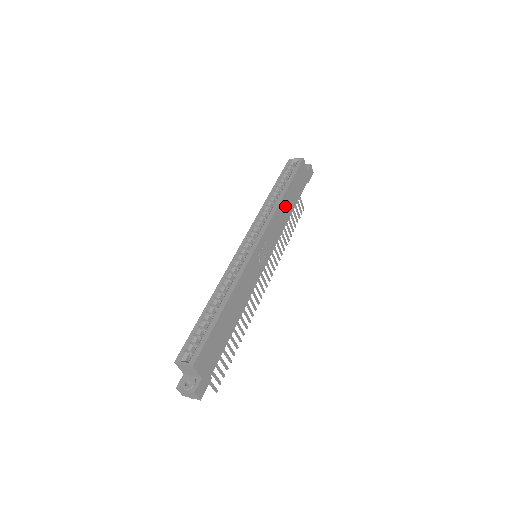
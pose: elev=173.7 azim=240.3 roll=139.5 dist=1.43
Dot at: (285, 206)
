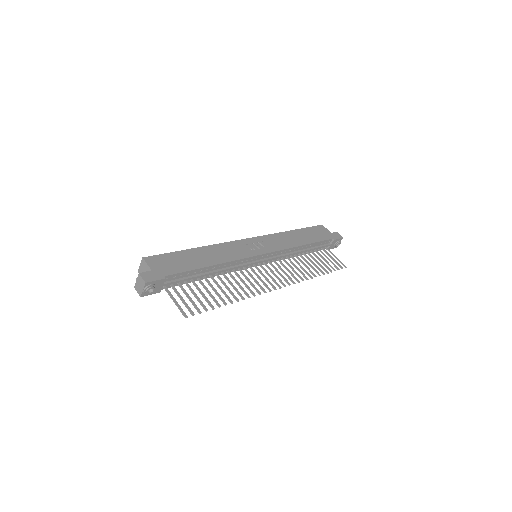
Dot at: (293, 237)
